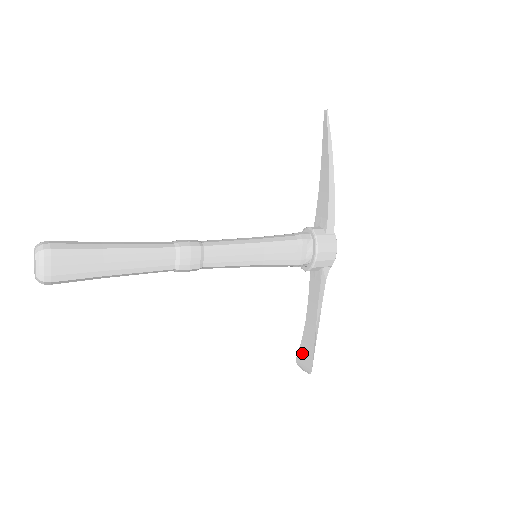
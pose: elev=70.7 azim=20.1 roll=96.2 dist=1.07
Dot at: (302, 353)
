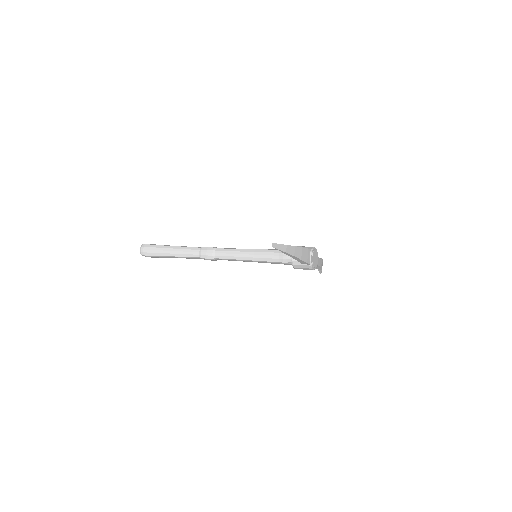
Dot at: occluded
